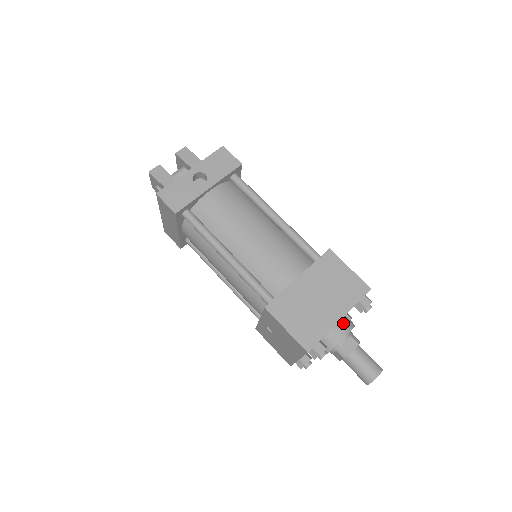
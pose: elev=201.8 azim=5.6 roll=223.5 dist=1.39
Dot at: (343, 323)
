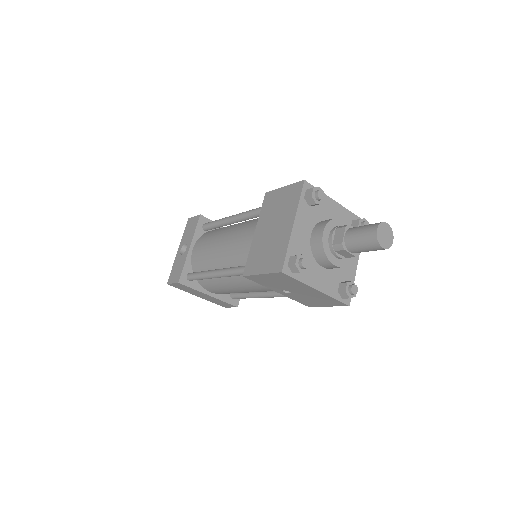
Dot at: (318, 226)
